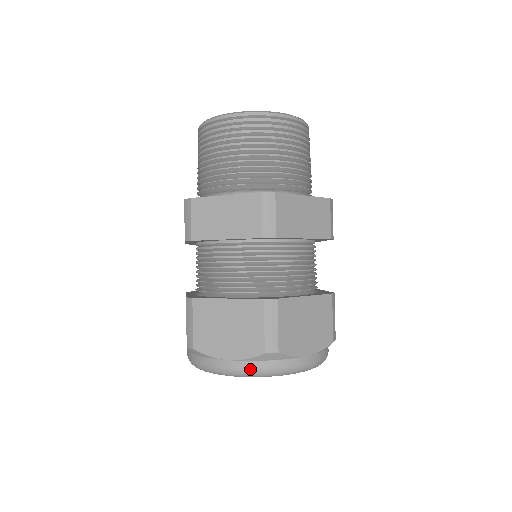
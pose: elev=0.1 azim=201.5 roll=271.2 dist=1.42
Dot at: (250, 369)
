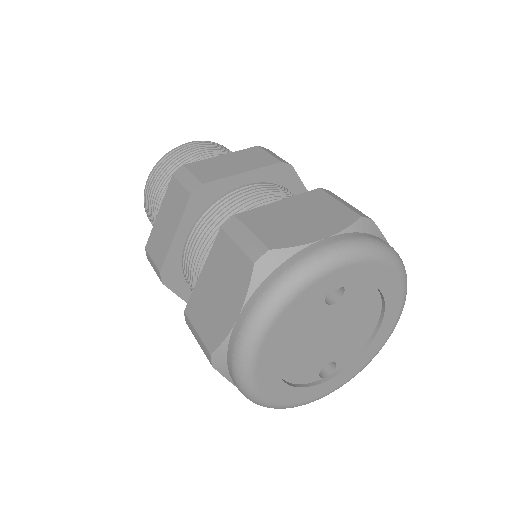
Dot at: (357, 239)
